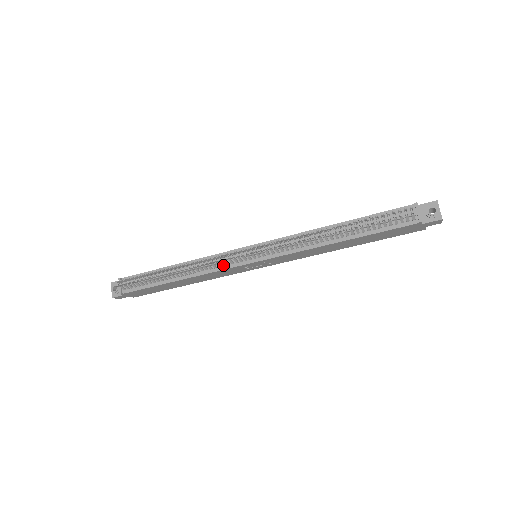
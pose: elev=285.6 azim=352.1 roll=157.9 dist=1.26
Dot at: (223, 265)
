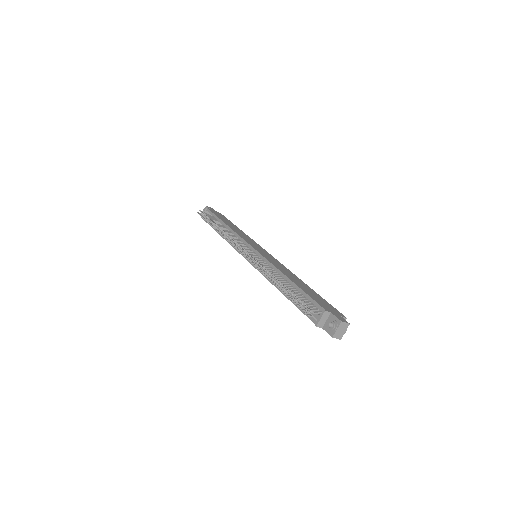
Dot at: occluded
